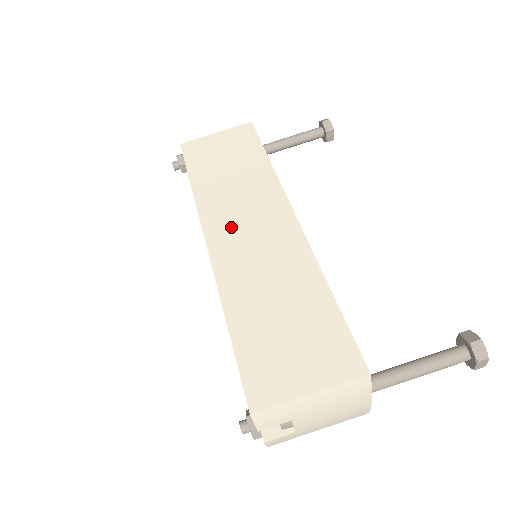
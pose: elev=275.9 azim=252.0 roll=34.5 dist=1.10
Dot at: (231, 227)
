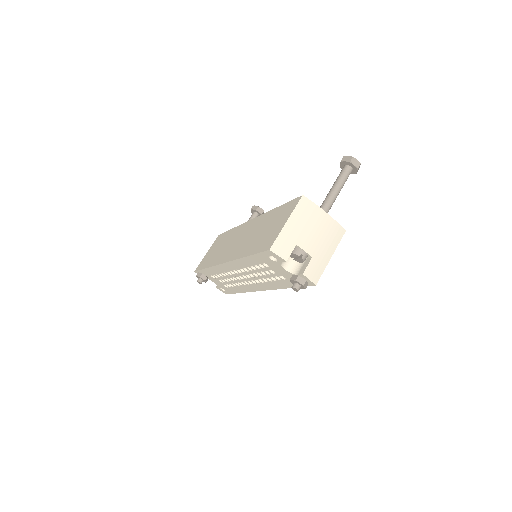
Dot at: (230, 250)
